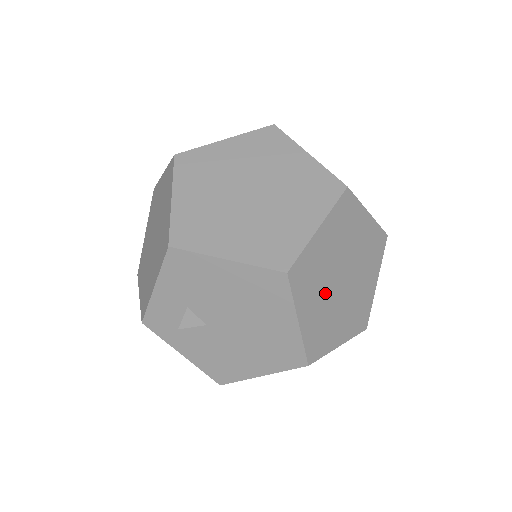
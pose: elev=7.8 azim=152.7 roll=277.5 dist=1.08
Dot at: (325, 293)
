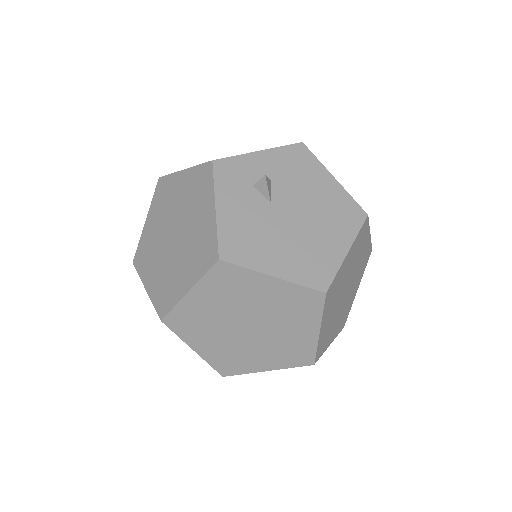
Dot at: (348, 273)
